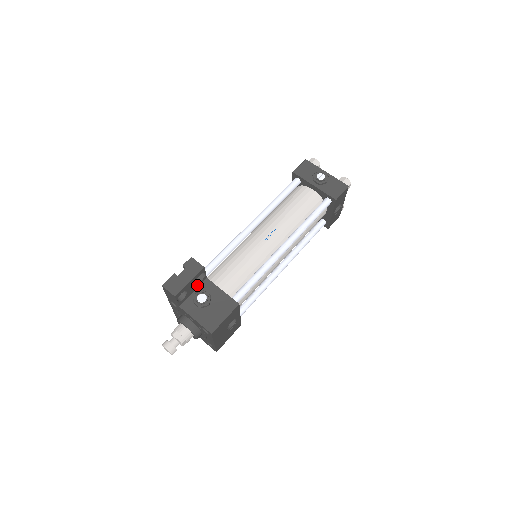
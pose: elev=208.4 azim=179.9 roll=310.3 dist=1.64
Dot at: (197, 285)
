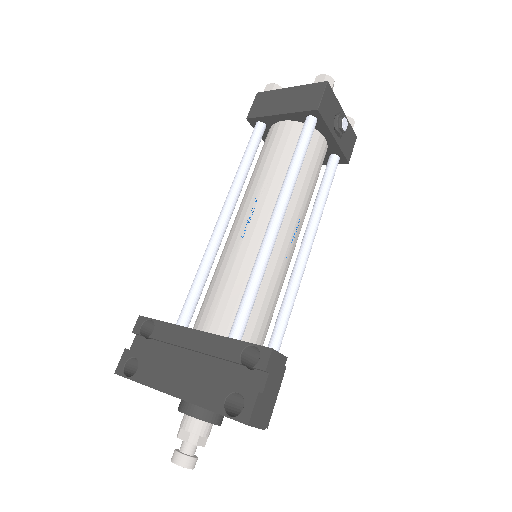
Dot at: occluded
